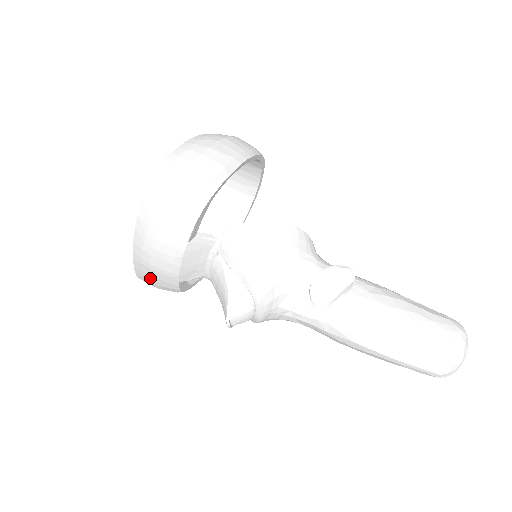
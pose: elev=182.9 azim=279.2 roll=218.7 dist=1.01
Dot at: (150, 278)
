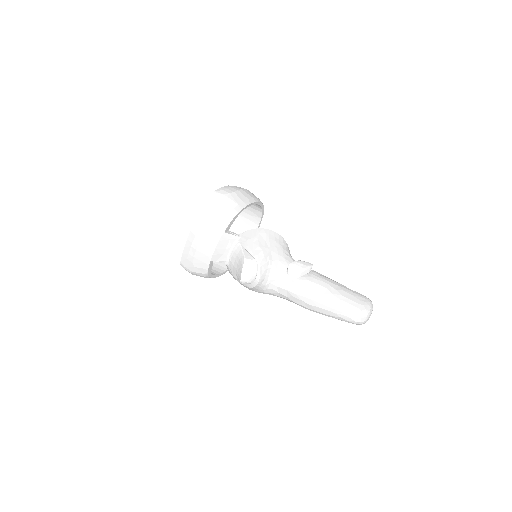
Dot at: (192, 259)
